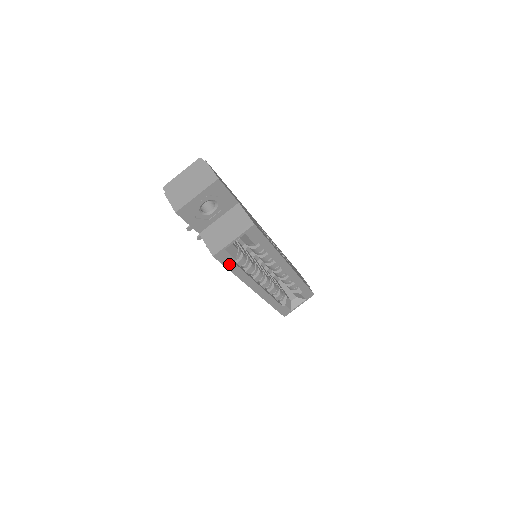
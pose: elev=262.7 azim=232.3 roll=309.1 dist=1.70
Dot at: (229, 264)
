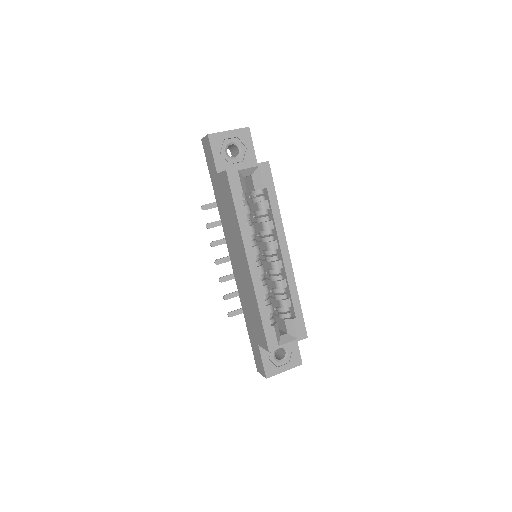
Dot at: (236, 195)
